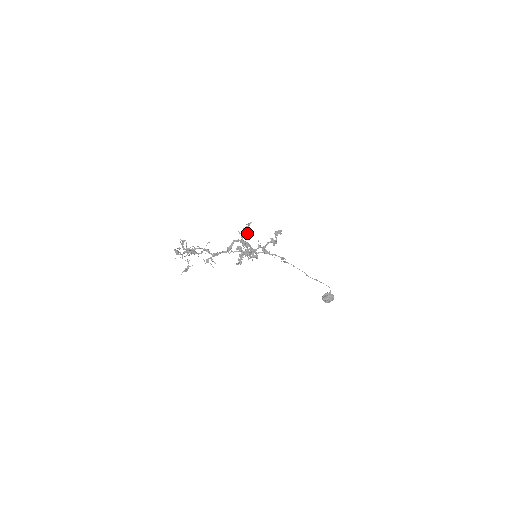
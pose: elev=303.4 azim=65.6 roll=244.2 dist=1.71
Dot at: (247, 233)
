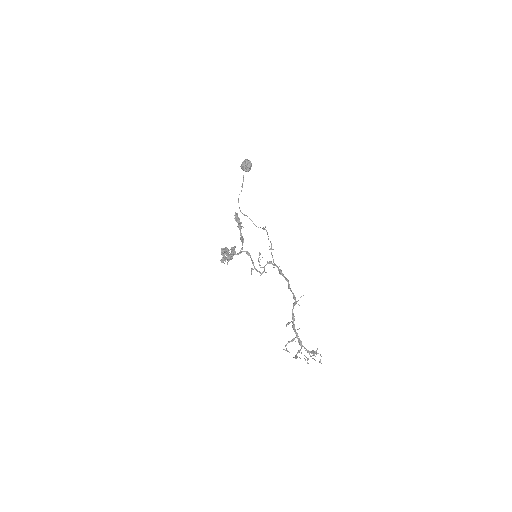
Dot at: (228, 253)
